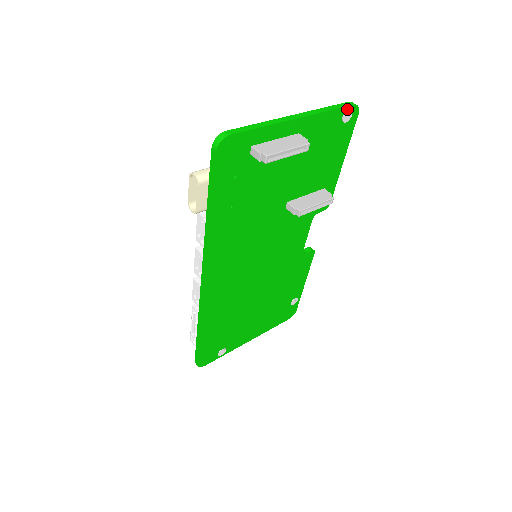
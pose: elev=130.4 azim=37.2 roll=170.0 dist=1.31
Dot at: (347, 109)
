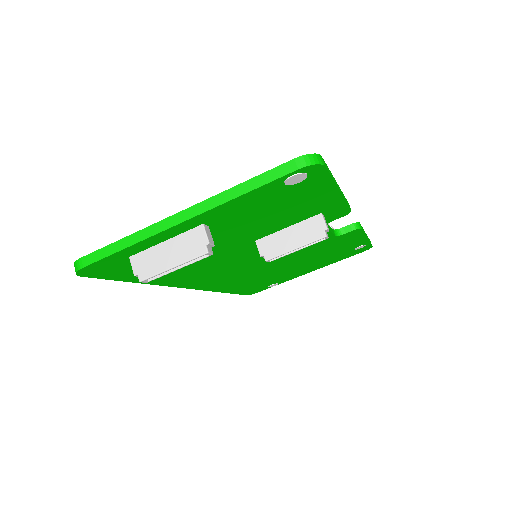
Dot at: (288, 176)
